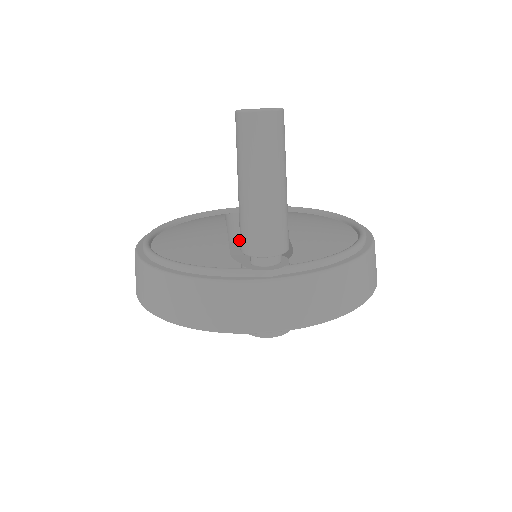
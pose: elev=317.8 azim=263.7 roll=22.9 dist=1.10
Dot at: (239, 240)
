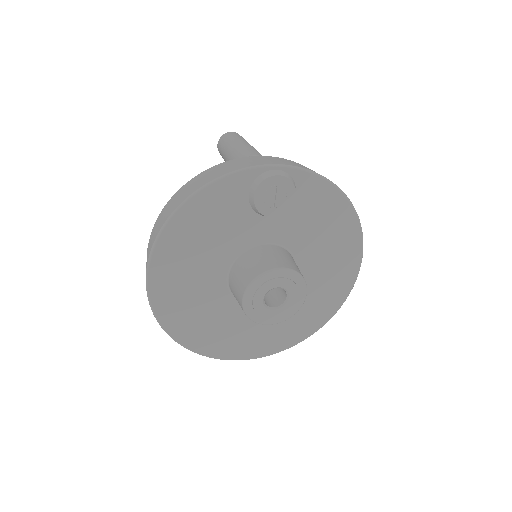
Dot at: occluded
